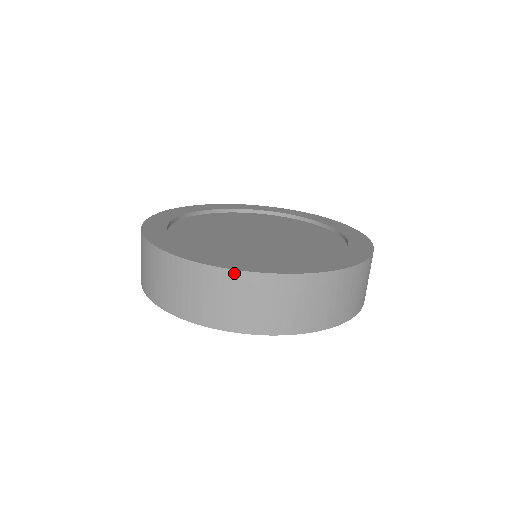
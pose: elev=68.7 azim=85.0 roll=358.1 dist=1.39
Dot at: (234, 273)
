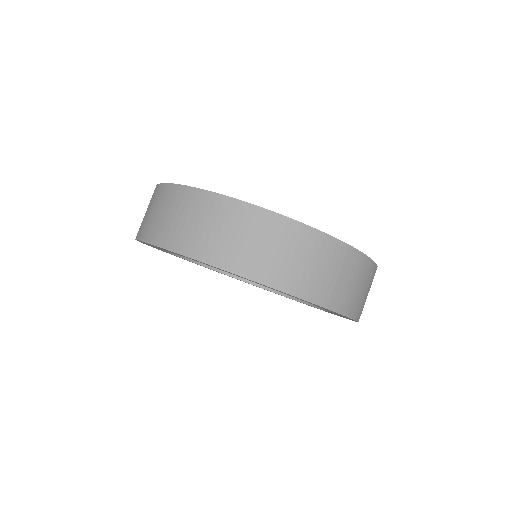
Dot at: (303, 227)
